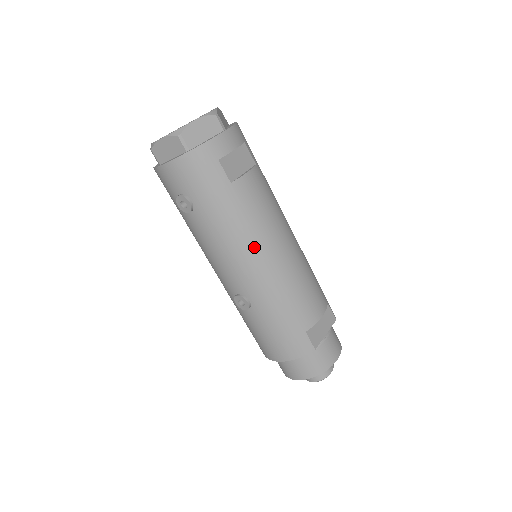
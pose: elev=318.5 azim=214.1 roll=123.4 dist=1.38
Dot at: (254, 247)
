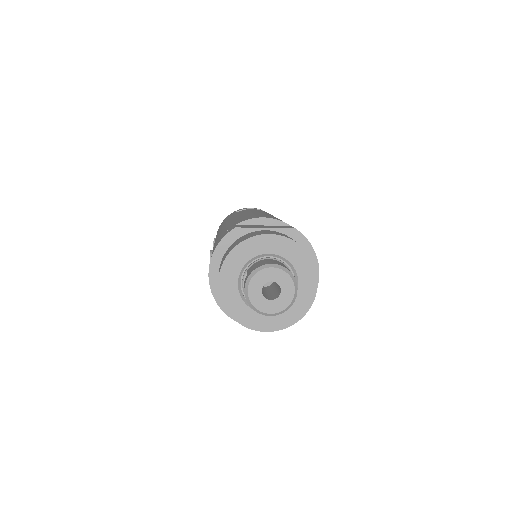
Dot at: occluded
